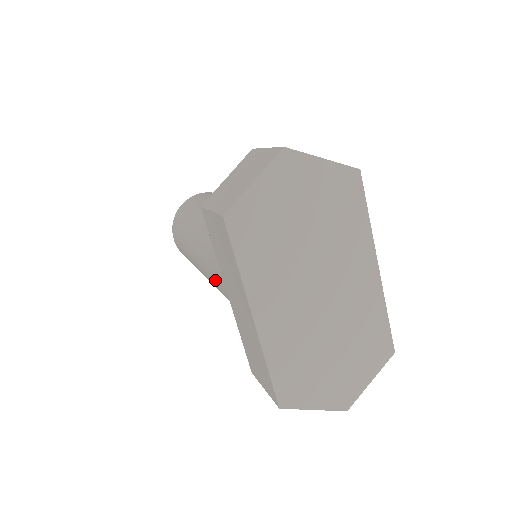
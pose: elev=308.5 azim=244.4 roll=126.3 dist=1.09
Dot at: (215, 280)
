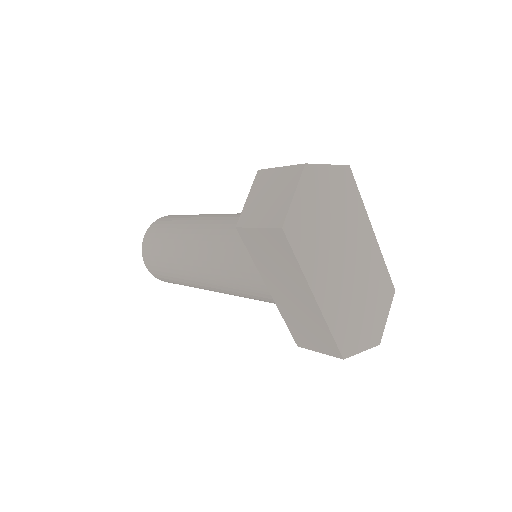
Dot at: (240, 285)
